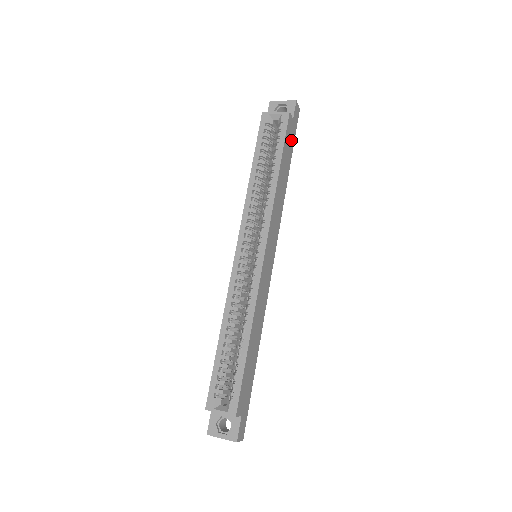
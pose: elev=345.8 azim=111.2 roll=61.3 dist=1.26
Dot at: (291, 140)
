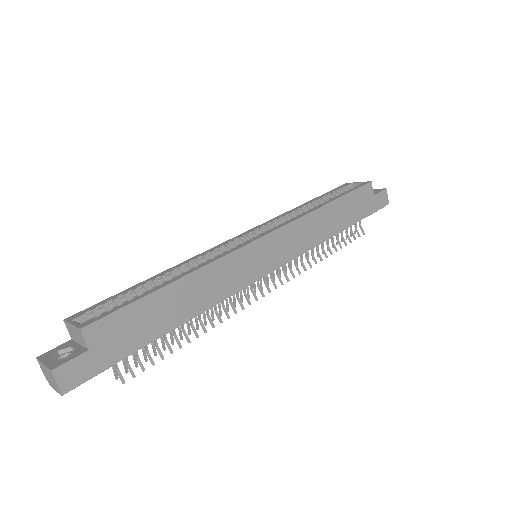
Dot at: (363, 208)
